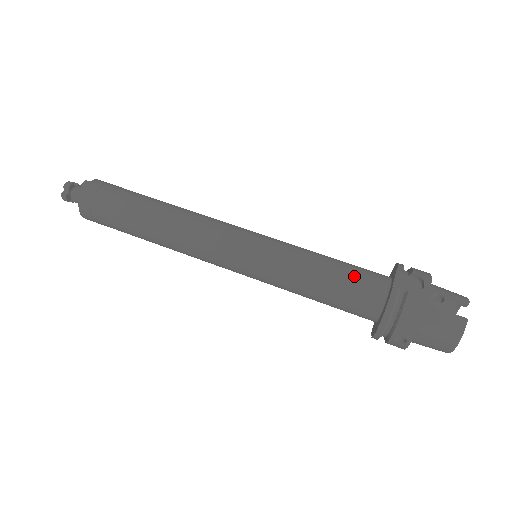
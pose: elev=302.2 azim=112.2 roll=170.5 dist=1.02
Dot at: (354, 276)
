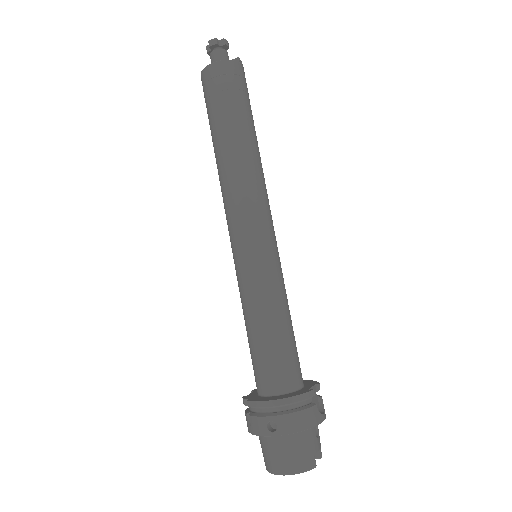
Dot at: (295, 352)
